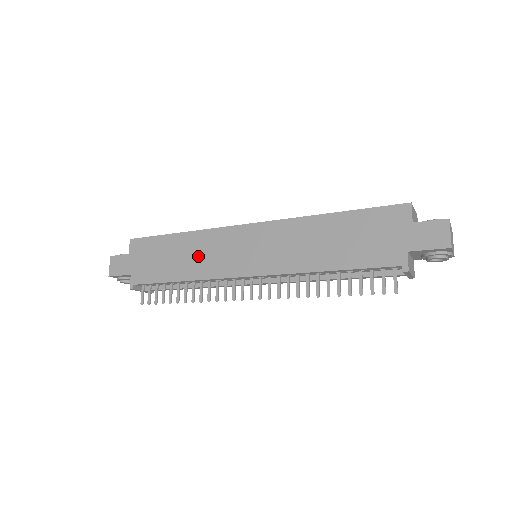
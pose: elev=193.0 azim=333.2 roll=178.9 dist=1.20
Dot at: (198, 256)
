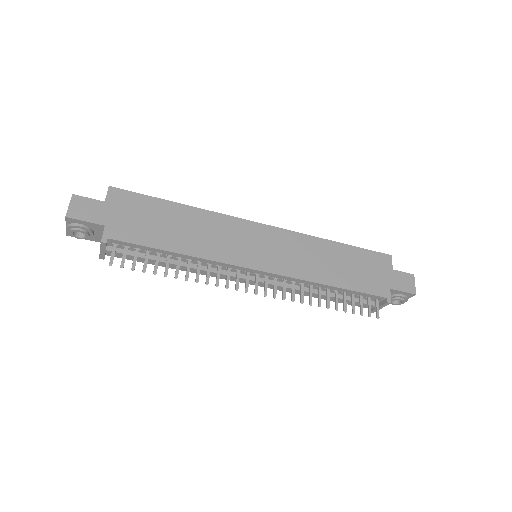
Dot at: (205, 235)
